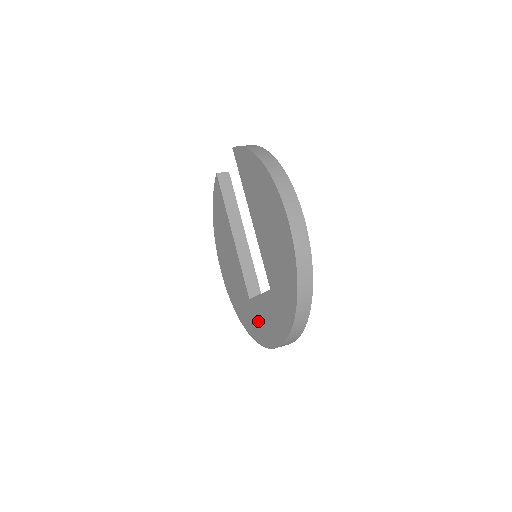
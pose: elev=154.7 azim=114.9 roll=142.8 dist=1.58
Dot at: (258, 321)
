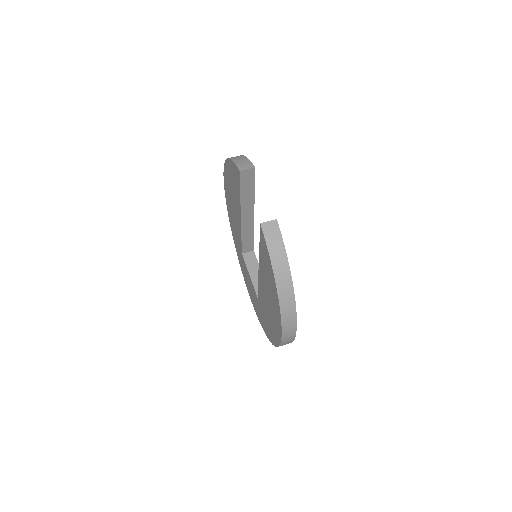
Dot at: (244, 271)
